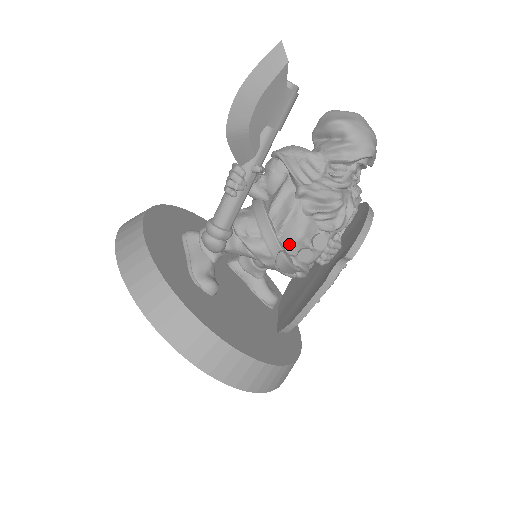
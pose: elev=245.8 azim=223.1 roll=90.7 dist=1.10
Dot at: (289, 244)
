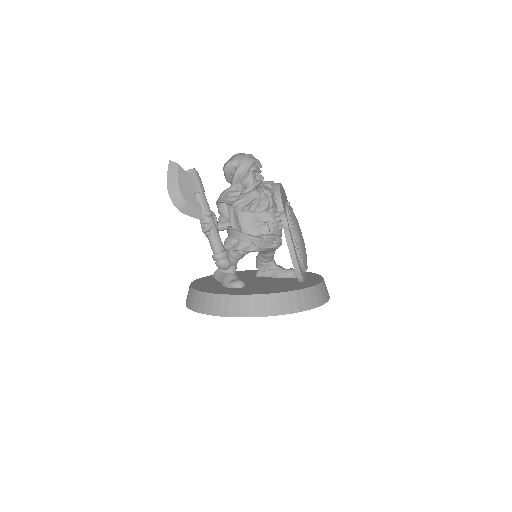
Dot at: (252, 231)
